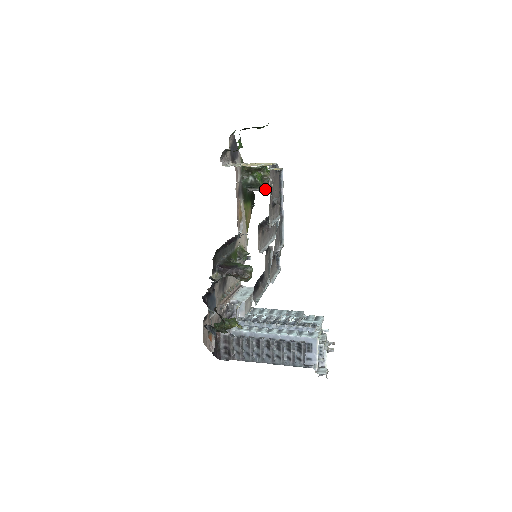
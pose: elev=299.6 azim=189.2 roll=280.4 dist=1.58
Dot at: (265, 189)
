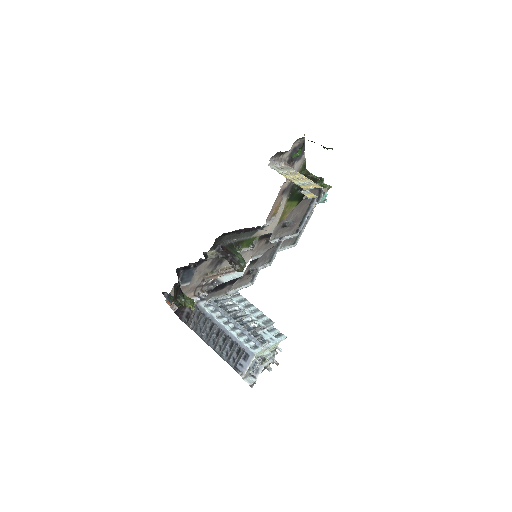
Dot at: occluded
